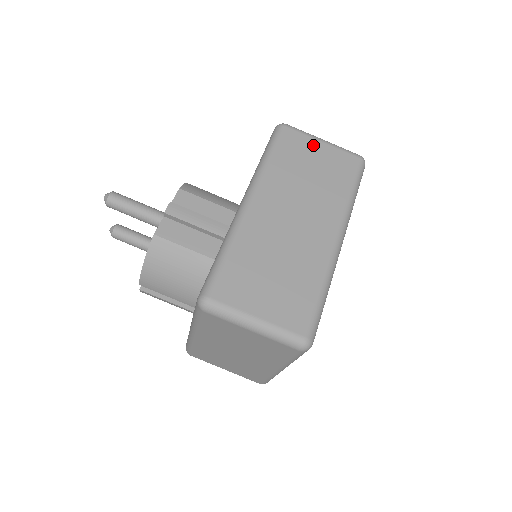
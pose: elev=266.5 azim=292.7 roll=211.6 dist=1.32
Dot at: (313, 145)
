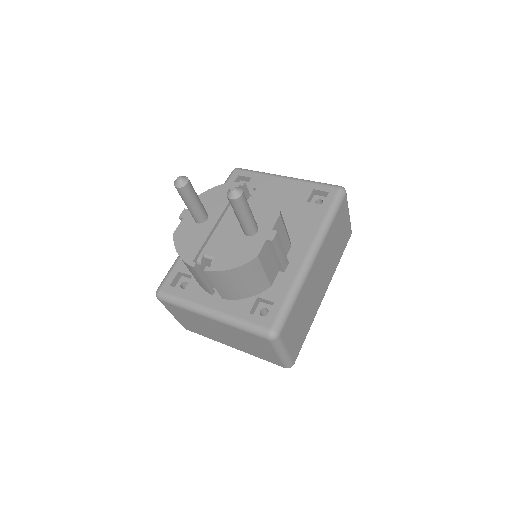
Dot at: (346, 216)
